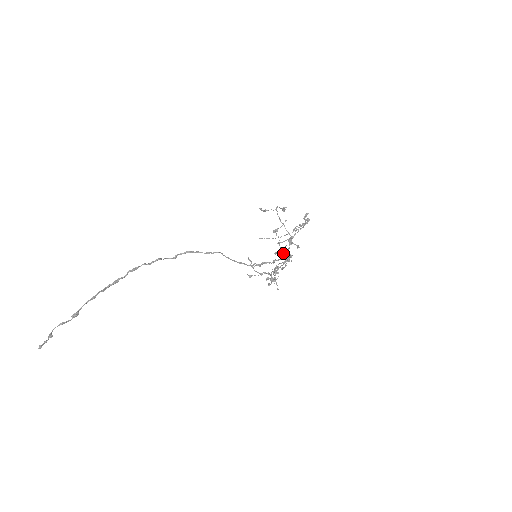
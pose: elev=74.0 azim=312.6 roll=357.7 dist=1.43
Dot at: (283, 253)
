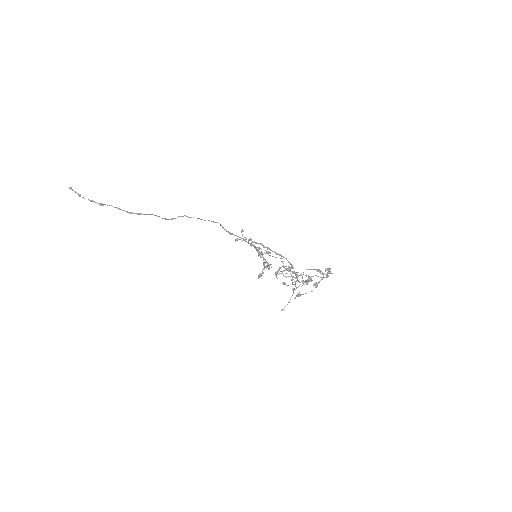
Dot at: (292, 283)
